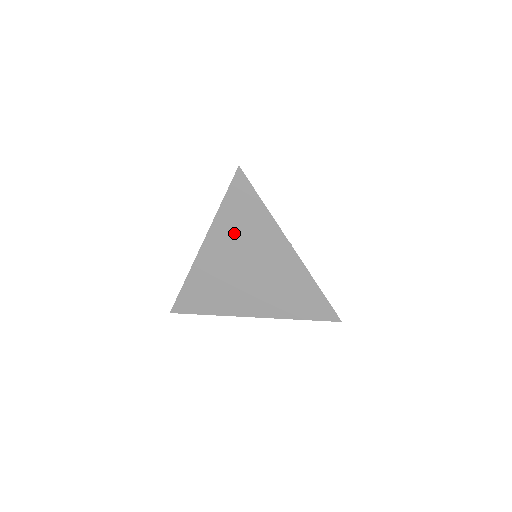
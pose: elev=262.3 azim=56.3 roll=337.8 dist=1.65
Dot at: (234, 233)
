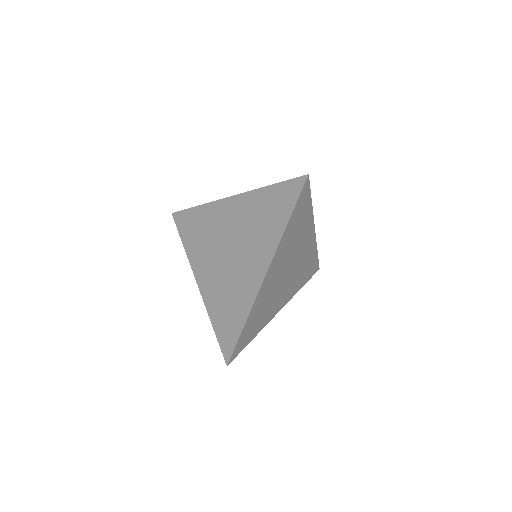
Dot at: (201, 244)
